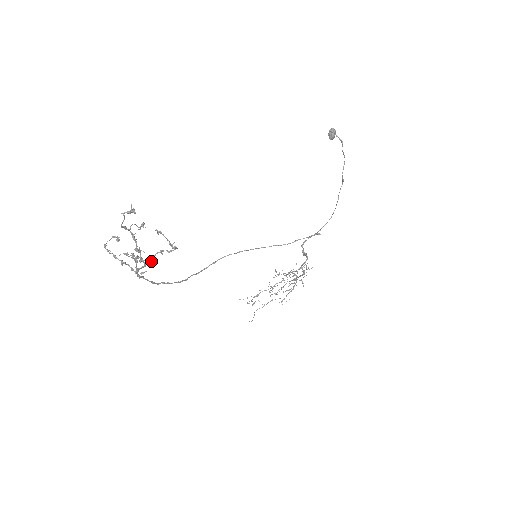
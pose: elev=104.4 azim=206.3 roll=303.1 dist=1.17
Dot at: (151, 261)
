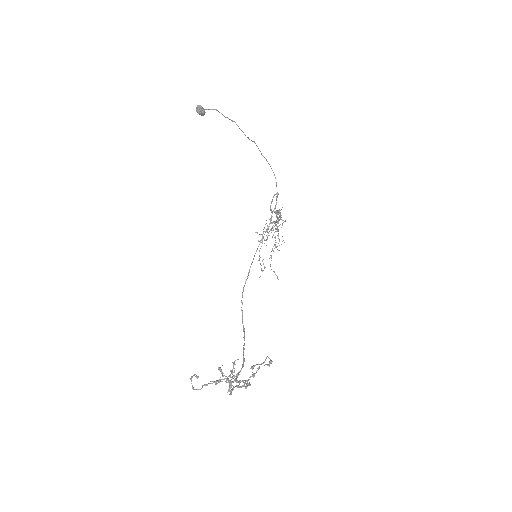
Dot at: (253, 376)
